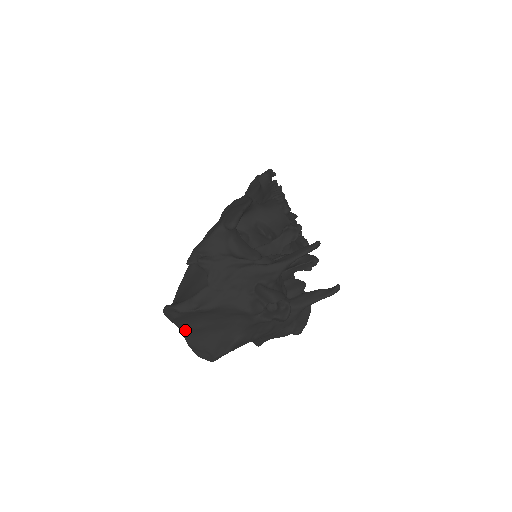
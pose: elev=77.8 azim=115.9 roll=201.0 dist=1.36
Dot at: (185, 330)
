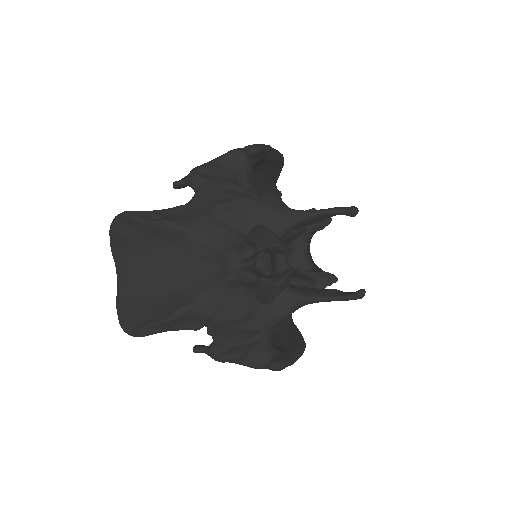
Dot at: (124, 274)
